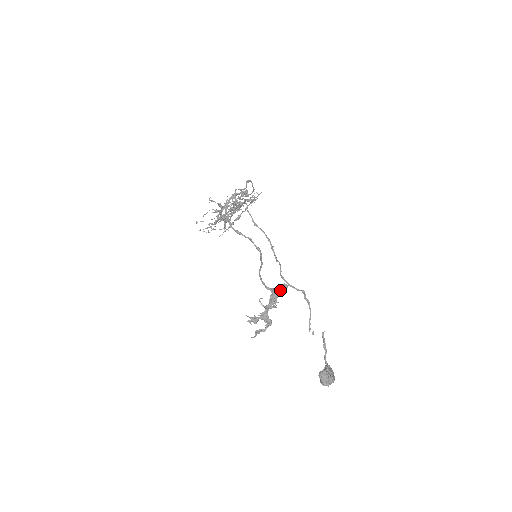
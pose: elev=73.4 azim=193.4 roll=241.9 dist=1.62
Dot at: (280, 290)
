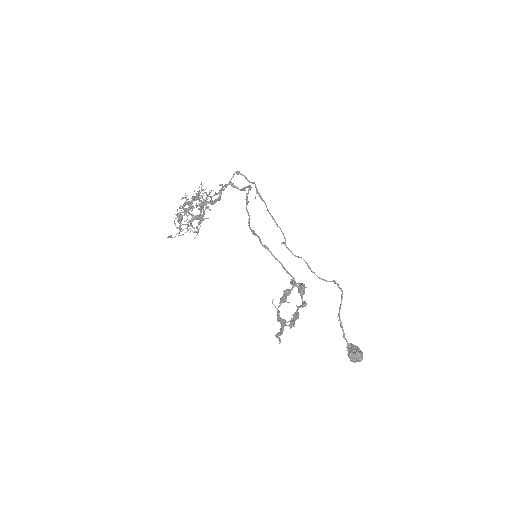
Dot at: occluded
